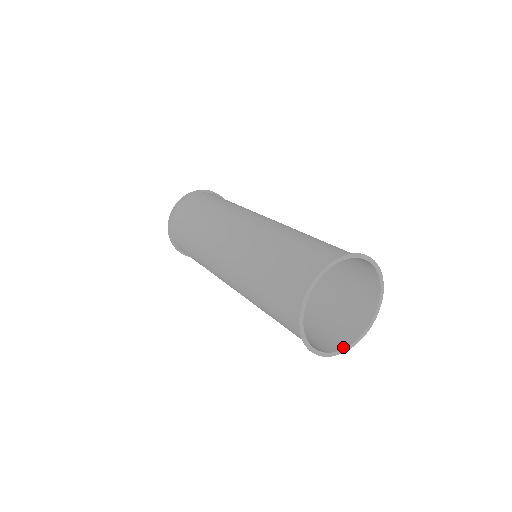
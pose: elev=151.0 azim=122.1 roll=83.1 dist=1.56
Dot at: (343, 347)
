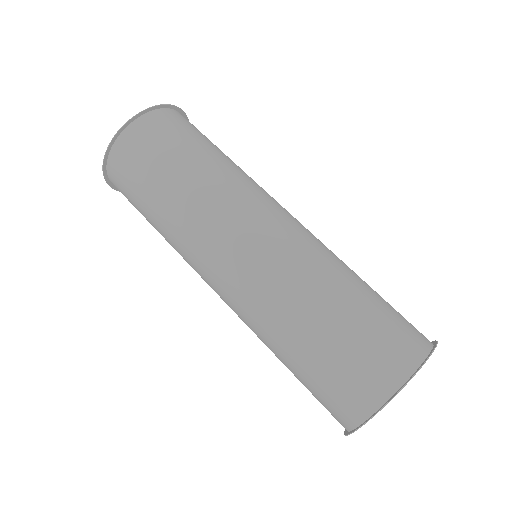
Dot at: occluded
